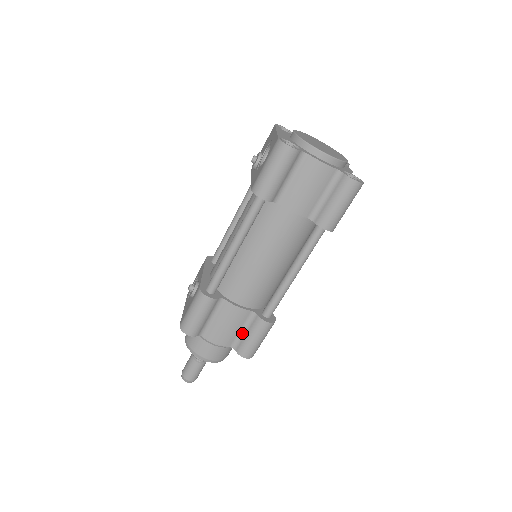
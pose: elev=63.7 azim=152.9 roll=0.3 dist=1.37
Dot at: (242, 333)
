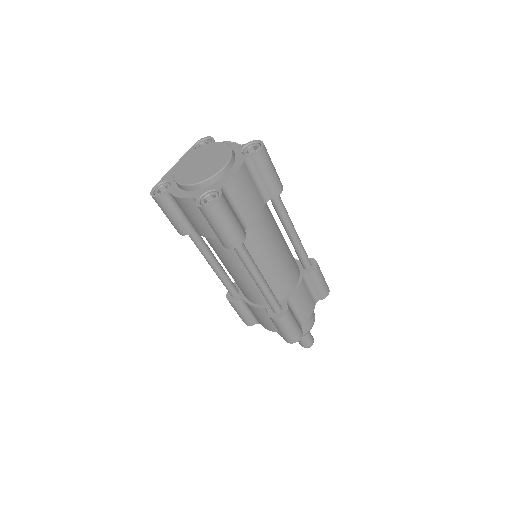
Dot at: occluded
